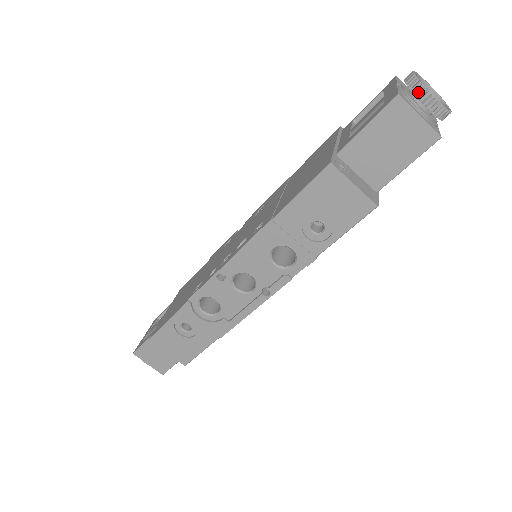
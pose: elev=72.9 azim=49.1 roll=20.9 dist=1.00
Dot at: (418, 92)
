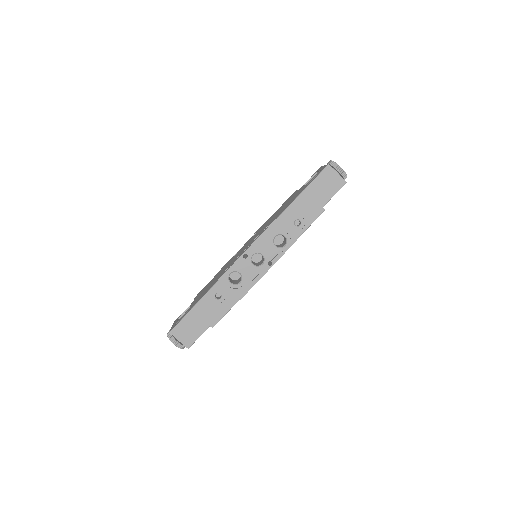
Dot at: (335, 166)
